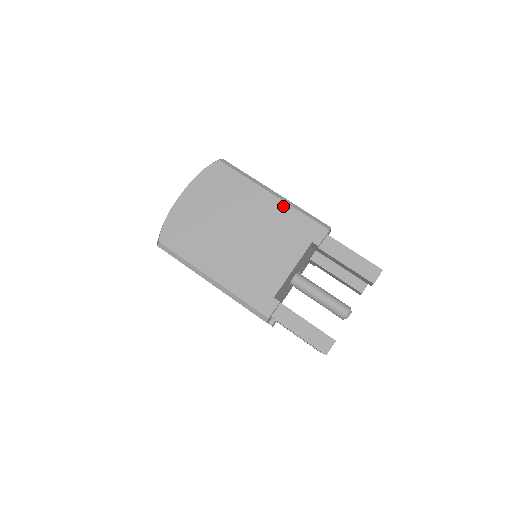
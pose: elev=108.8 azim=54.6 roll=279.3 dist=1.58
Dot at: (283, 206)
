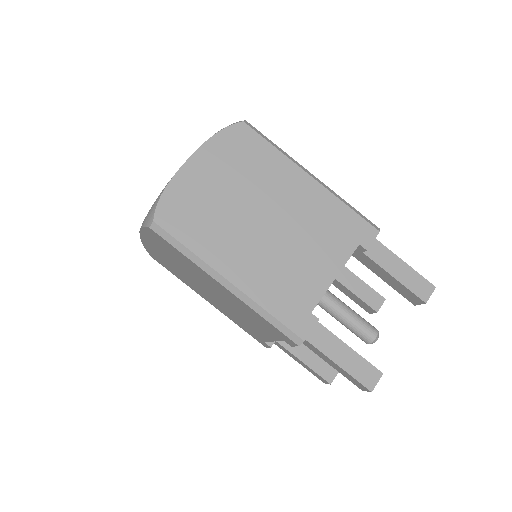
Dot at: (325, 194)
